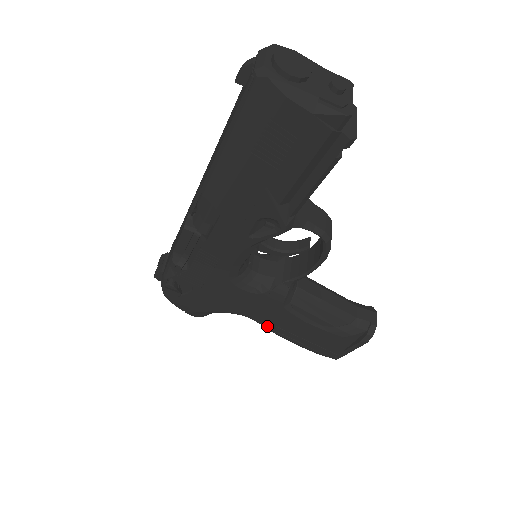
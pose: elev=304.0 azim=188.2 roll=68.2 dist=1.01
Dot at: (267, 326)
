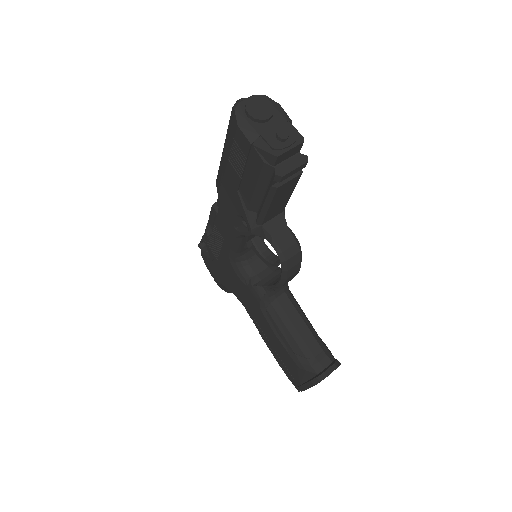
Dot at: (254, 322)
